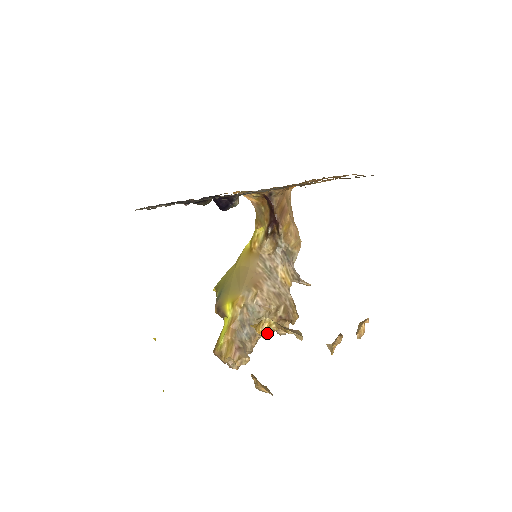
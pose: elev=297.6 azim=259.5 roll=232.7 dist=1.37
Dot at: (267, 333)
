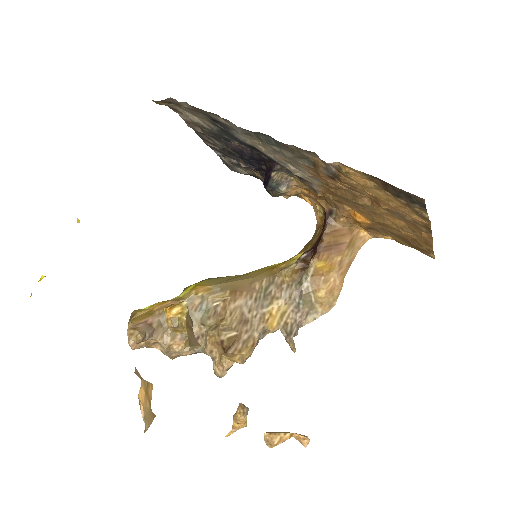
Dot at: (173, 319)
